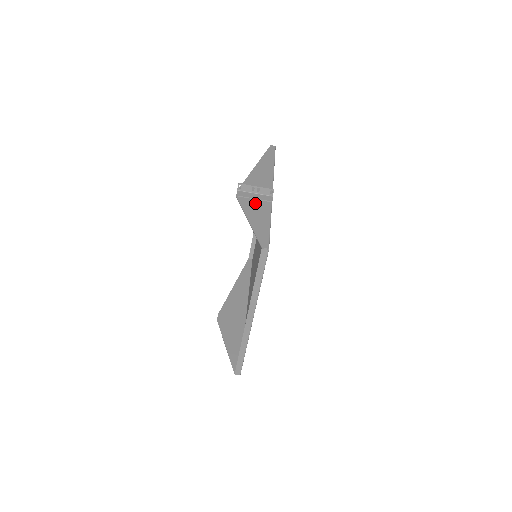
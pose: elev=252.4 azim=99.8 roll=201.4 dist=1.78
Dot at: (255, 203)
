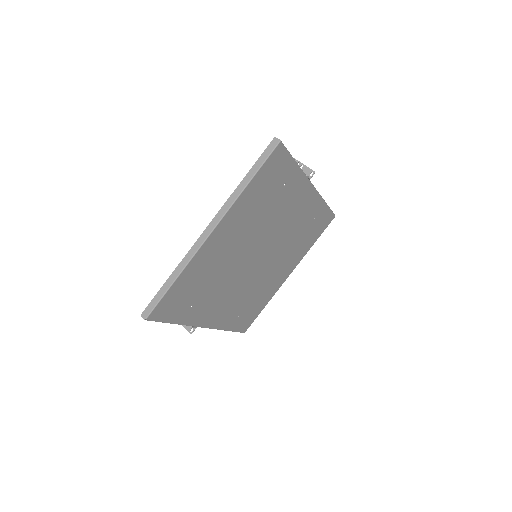
Dot at: occluded
